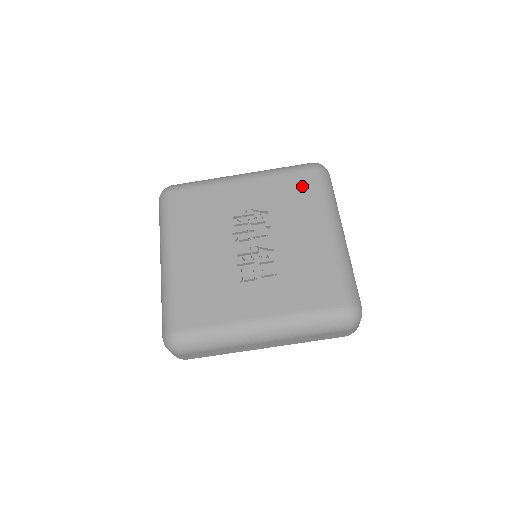
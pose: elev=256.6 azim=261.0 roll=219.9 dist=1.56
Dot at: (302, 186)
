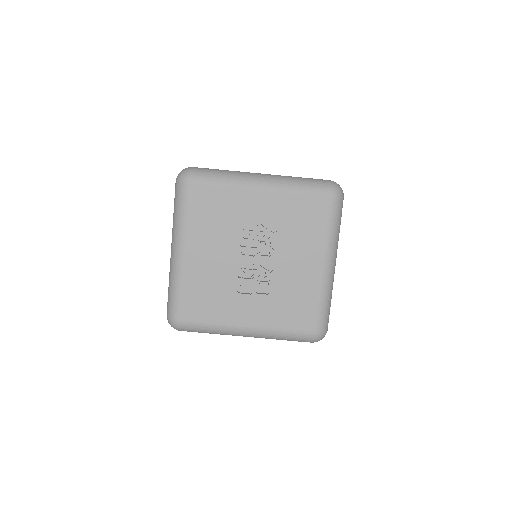
Dot at: (314, 213)
